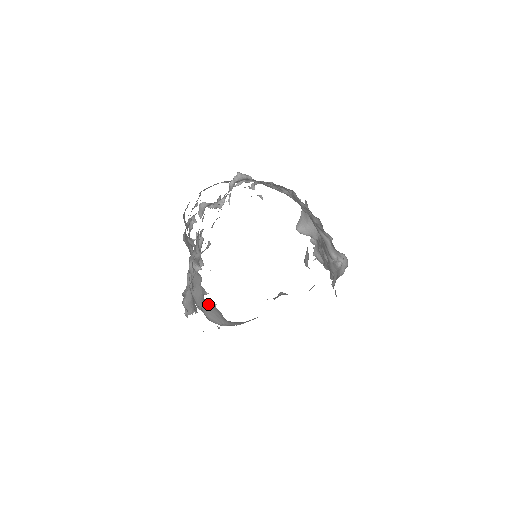
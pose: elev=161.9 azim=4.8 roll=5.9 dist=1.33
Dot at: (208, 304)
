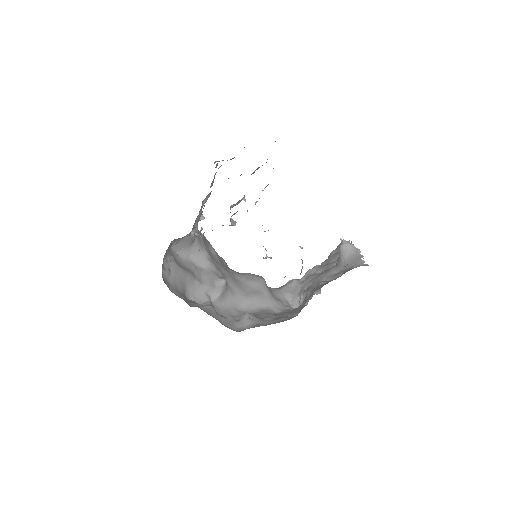
Dot at: (190, 234)
